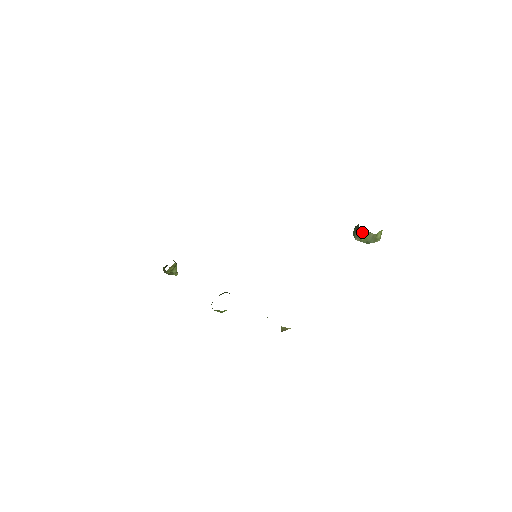
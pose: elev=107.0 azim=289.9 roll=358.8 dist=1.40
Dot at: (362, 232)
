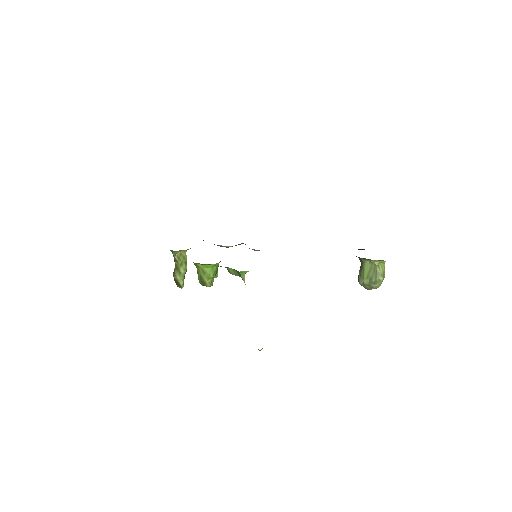
Dot at: (364, 266)
